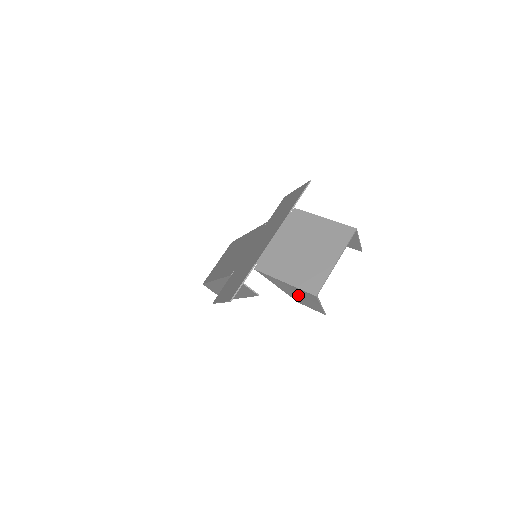
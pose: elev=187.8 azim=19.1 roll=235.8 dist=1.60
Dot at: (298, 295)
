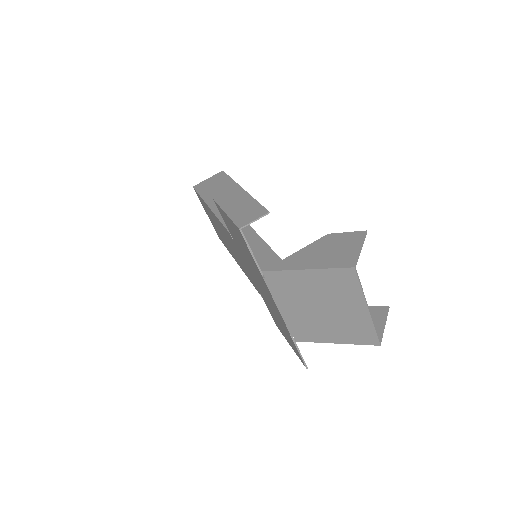
Dot at: occluded
